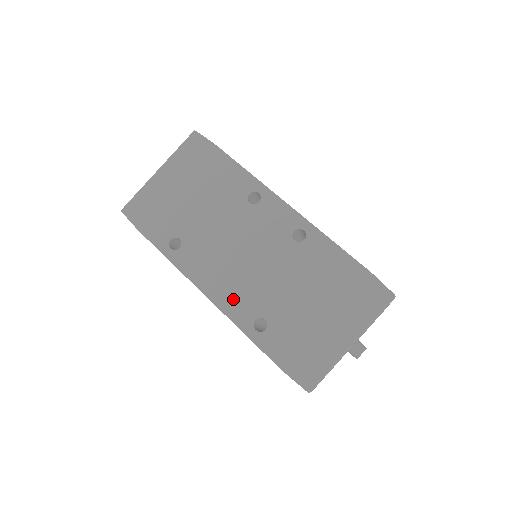
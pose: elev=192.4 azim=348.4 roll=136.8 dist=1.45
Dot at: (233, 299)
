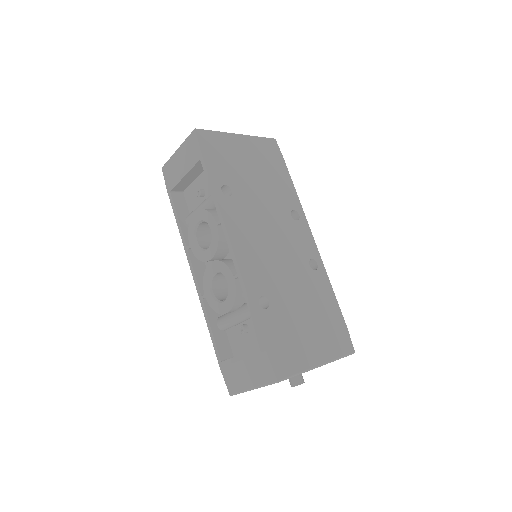
Dot at: (252, 267)
